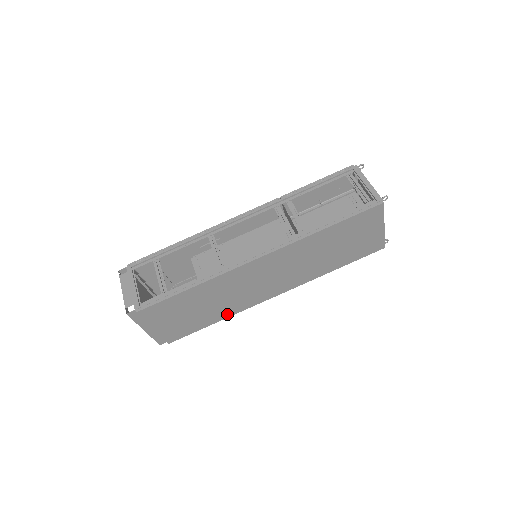
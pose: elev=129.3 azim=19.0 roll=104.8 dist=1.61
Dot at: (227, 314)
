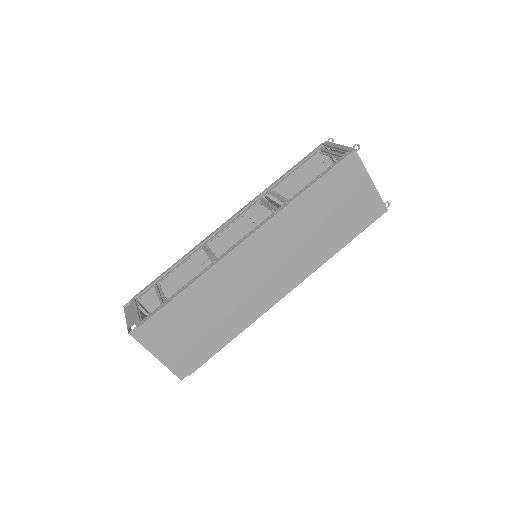
Dot at: (242, 324)
